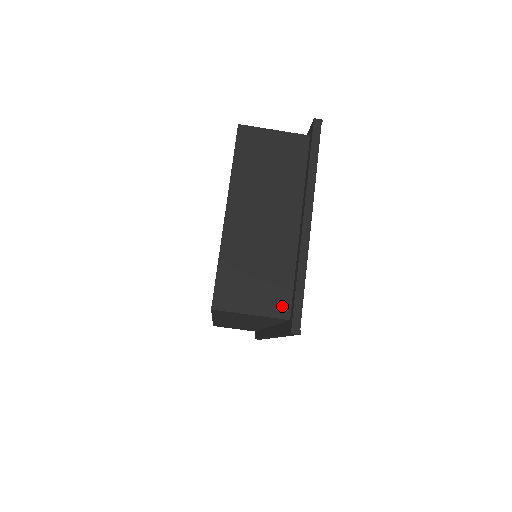
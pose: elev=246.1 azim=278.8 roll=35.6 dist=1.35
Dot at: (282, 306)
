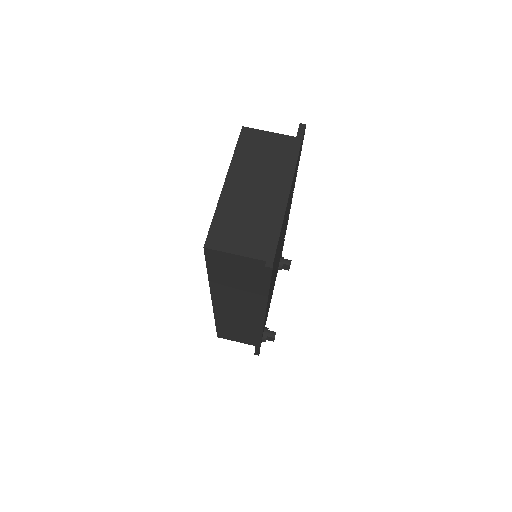
Dot at: (261, 250)
